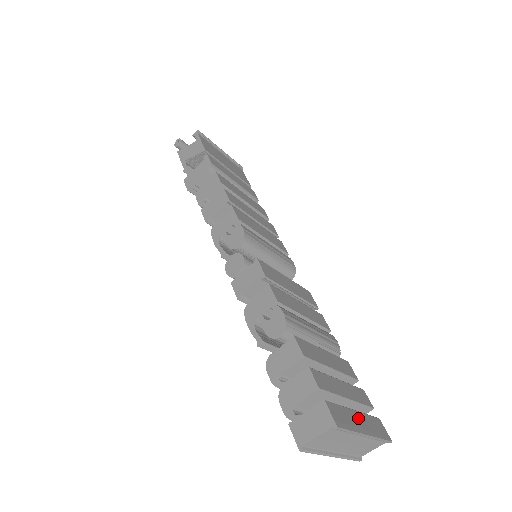
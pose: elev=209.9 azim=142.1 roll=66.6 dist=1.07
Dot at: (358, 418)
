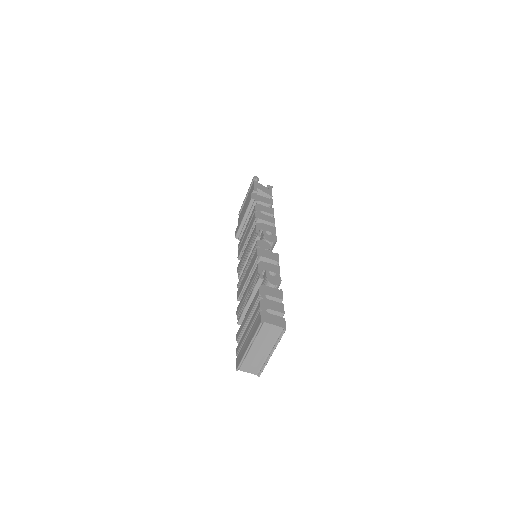
Dot at: occluded
